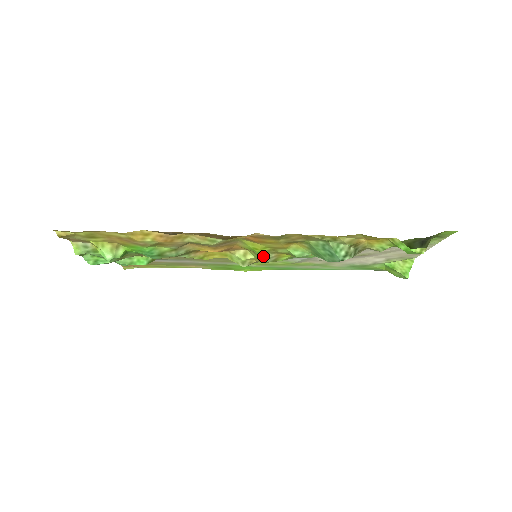
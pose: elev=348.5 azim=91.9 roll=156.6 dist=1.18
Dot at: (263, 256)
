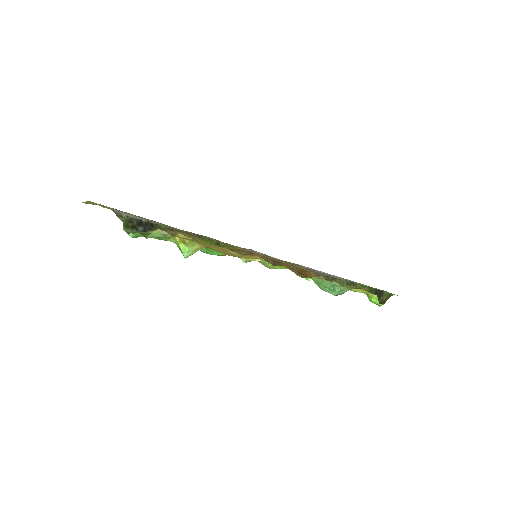
Dot at: (277, 268)
